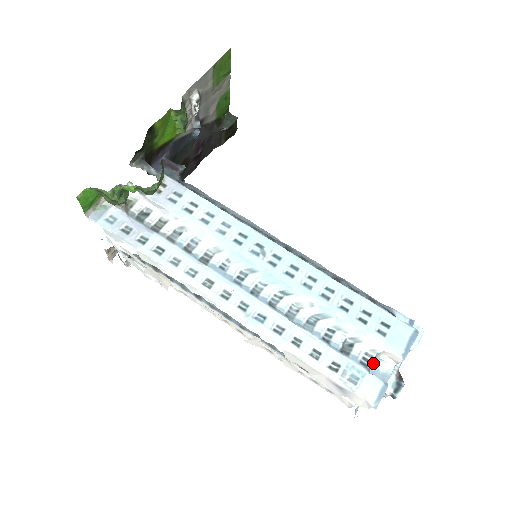
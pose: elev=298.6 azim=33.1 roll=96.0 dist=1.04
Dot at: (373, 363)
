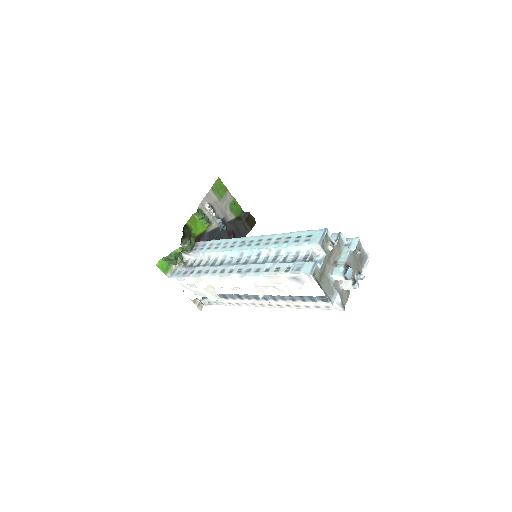
Dot at: (313, 260)
